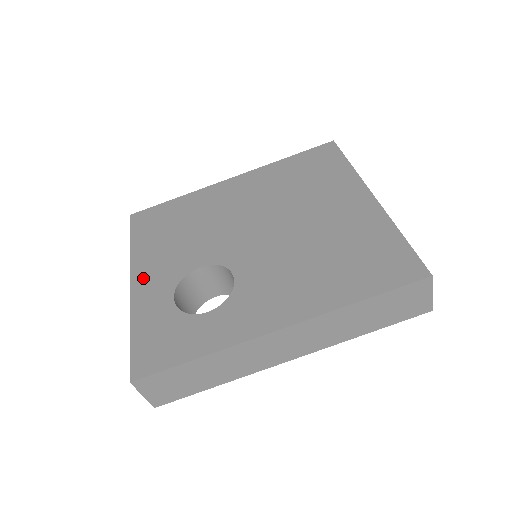
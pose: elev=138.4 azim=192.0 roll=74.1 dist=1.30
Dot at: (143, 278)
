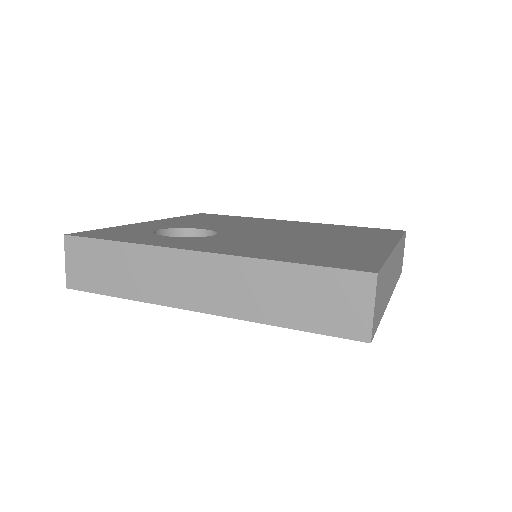
Dot at: (159, 222)
